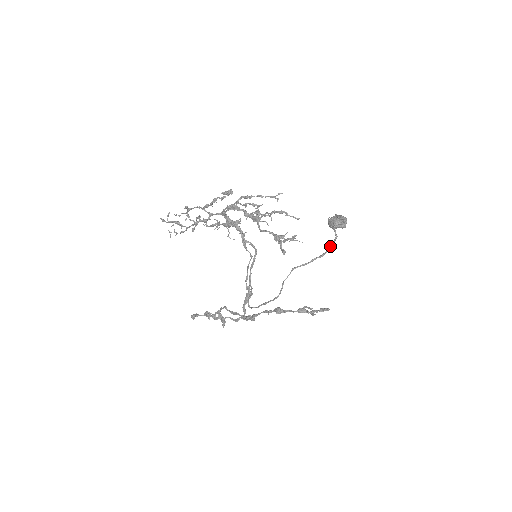
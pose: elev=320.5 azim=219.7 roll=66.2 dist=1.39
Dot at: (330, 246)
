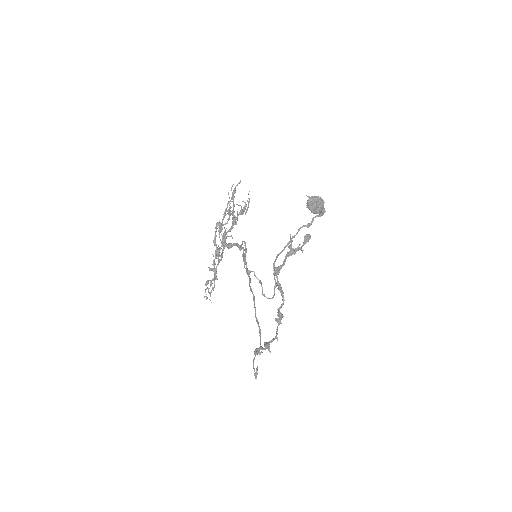
Dot at: (313, 217)
